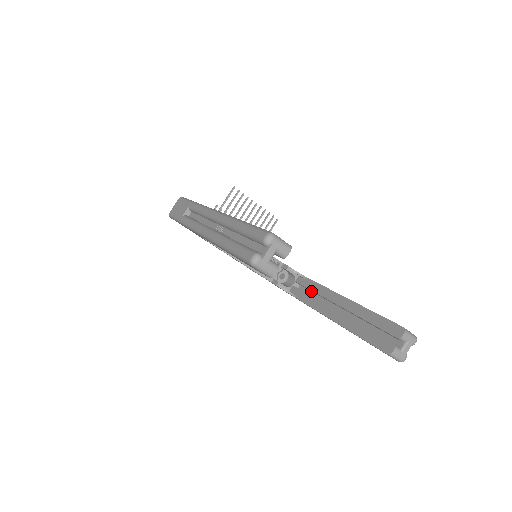
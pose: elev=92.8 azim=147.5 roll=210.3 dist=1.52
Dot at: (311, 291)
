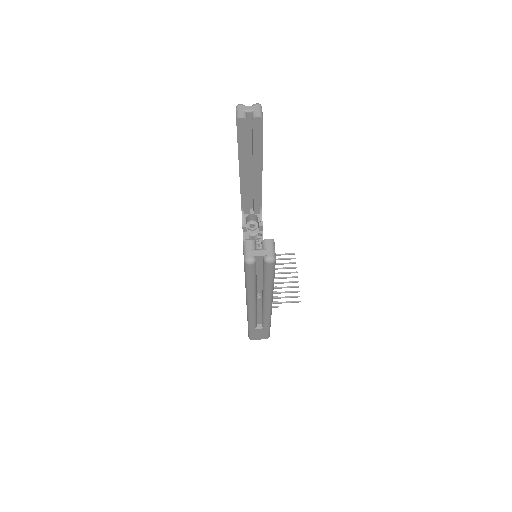
Dot at: occluded
